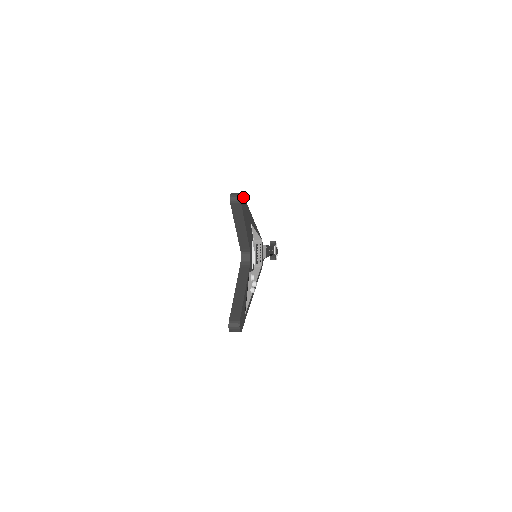
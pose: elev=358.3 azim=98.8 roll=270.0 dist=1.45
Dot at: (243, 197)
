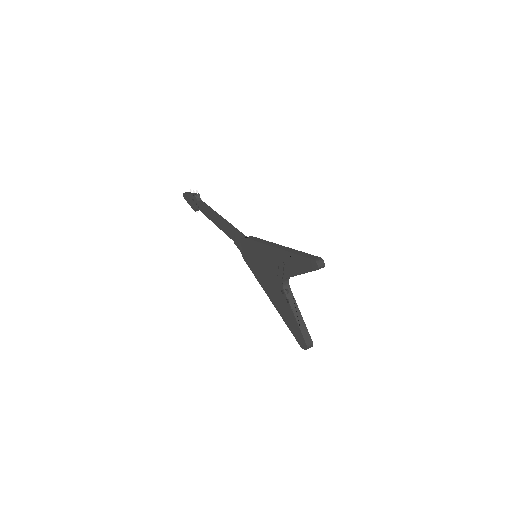
Dot at: (317, 257)
